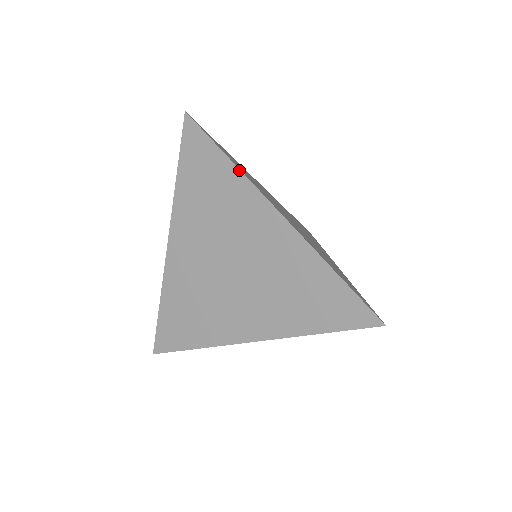
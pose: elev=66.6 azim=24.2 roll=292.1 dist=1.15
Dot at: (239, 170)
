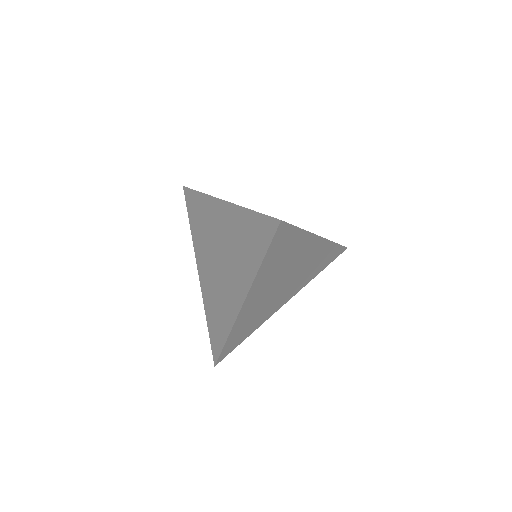
Dot at: (204, 194)
